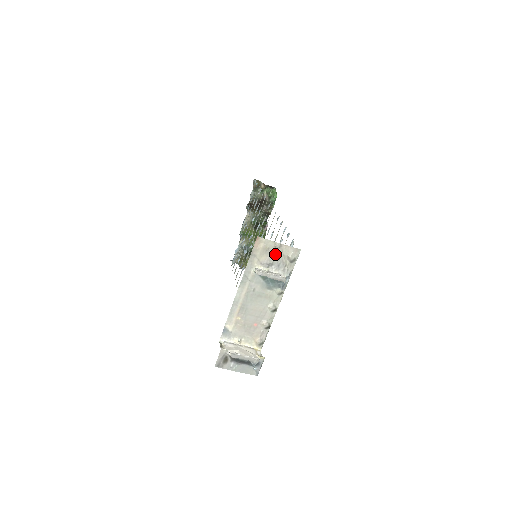
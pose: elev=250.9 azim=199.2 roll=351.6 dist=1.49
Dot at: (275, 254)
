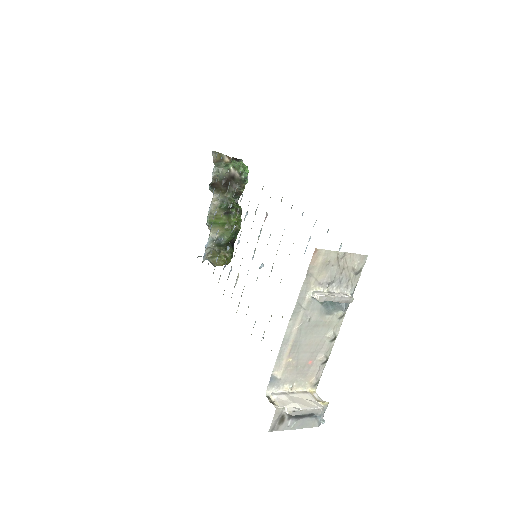
Dot at: (337, 267)
